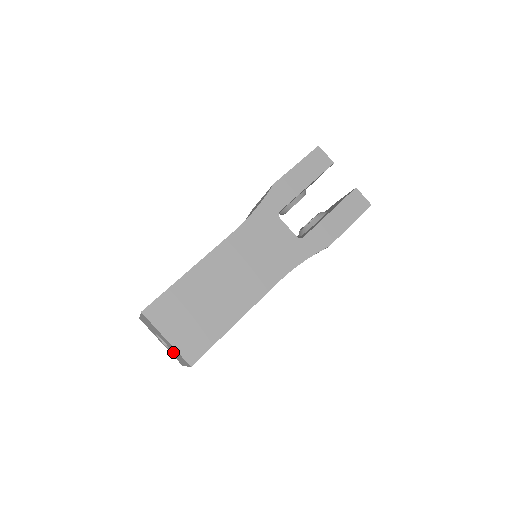
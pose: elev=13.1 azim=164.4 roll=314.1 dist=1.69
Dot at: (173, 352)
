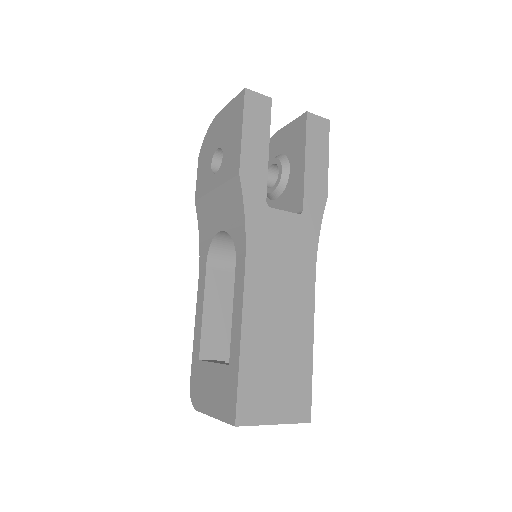
Dot at: occluded
